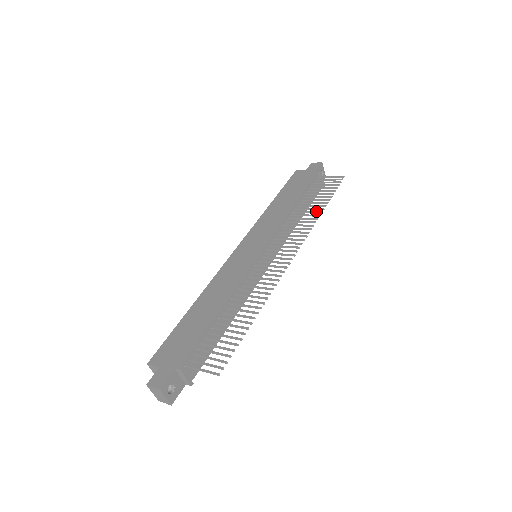
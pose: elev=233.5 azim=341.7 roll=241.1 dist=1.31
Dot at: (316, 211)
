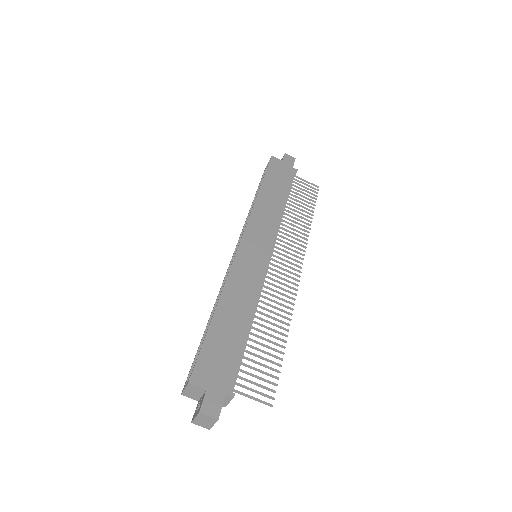
Dot at: occluded
